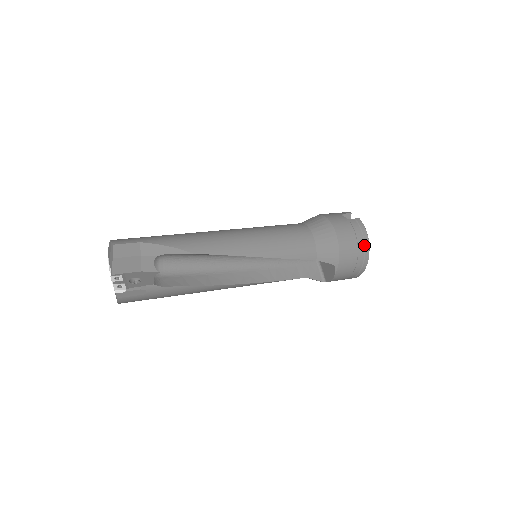
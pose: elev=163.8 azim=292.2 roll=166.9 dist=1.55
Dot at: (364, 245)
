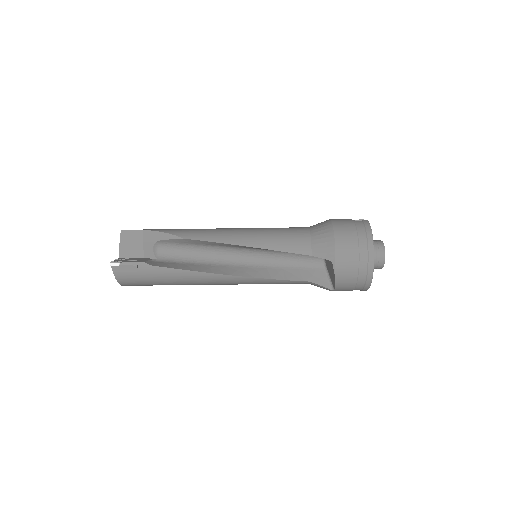
Dot at: (367, 242)
